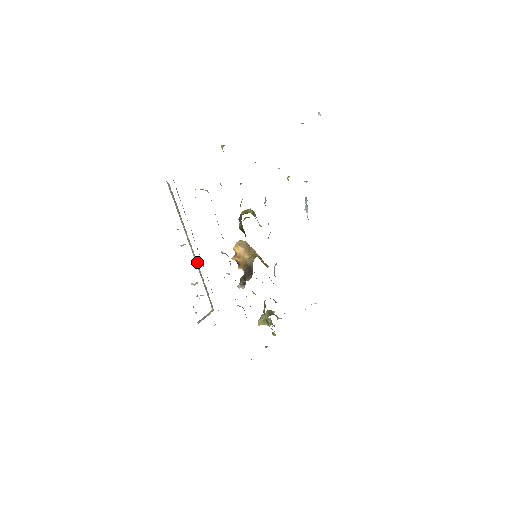
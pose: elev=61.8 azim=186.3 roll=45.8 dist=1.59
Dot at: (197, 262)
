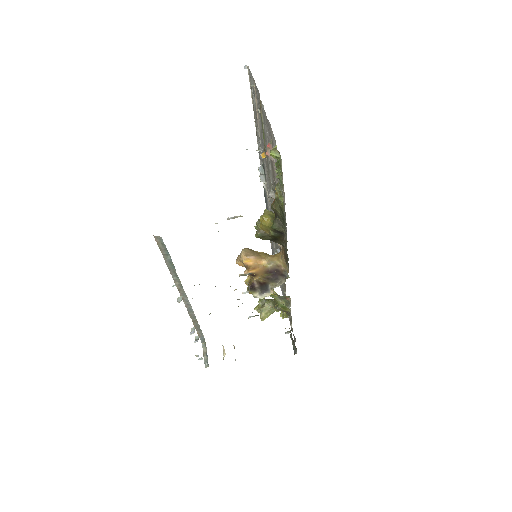
Dot at: (191, 306)
